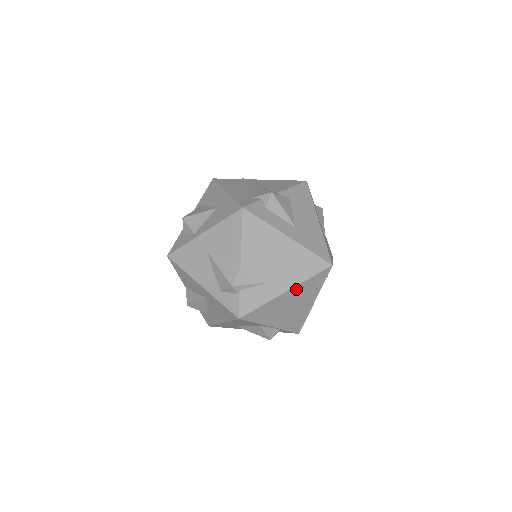
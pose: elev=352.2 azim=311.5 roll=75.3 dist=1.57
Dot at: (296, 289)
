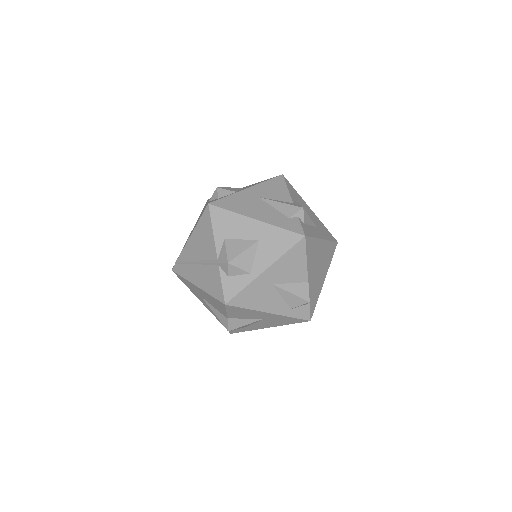
Dot at: occluded
